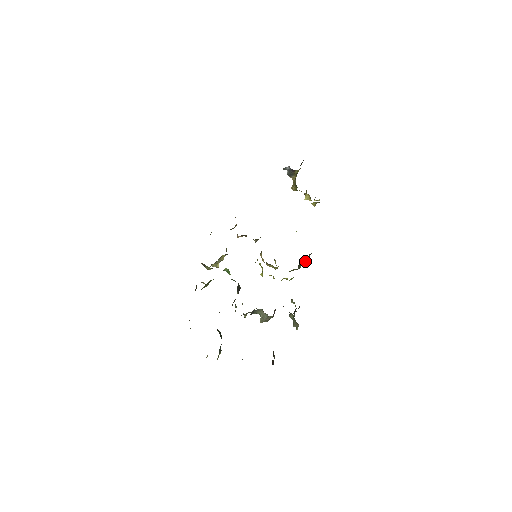
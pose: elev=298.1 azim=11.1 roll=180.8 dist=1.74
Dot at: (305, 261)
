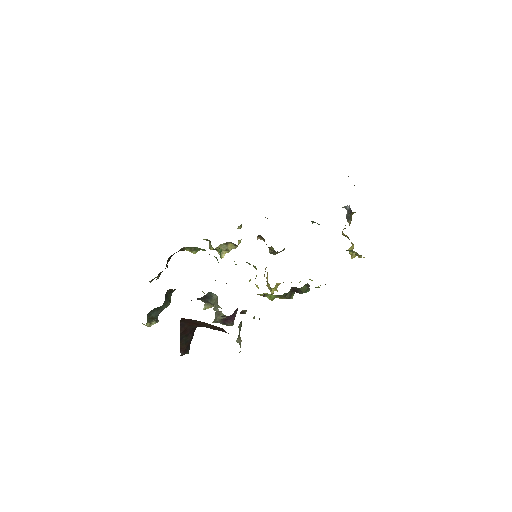
Dot at: (299, 291)
